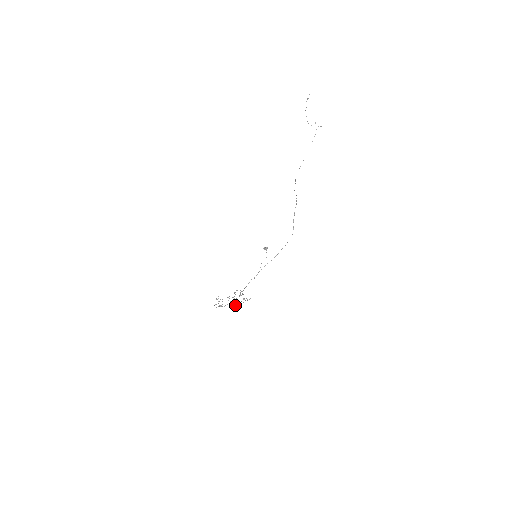
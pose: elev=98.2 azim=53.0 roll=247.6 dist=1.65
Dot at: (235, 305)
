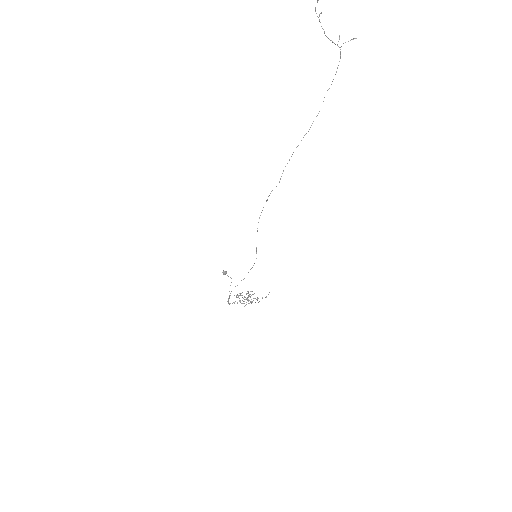
Dot at: occluded
